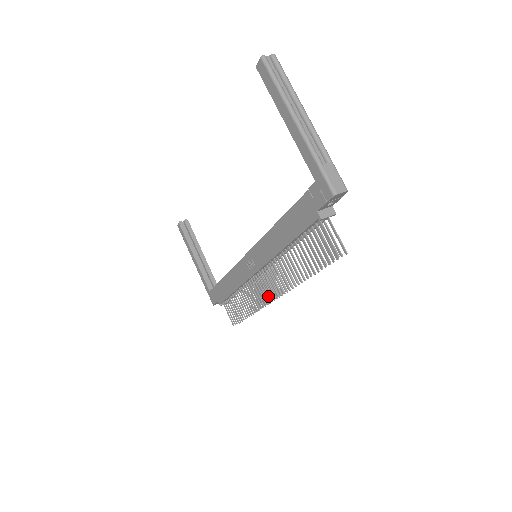
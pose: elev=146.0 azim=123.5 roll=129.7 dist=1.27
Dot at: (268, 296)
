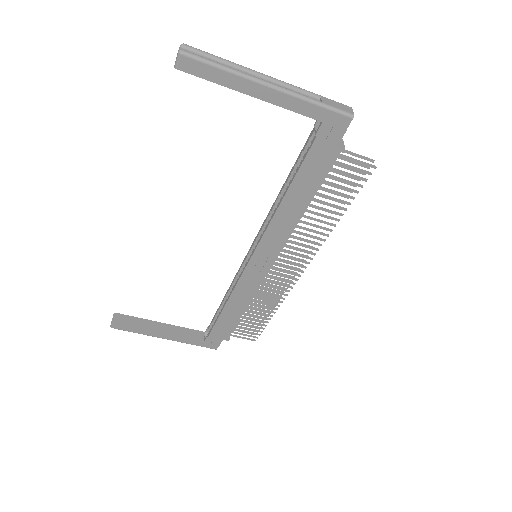
Dot at: (295, 274)
